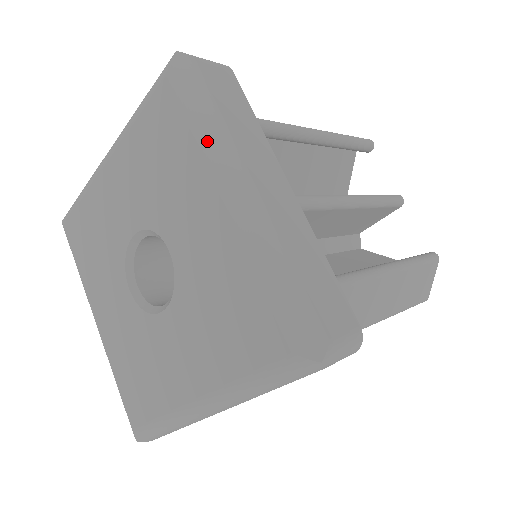
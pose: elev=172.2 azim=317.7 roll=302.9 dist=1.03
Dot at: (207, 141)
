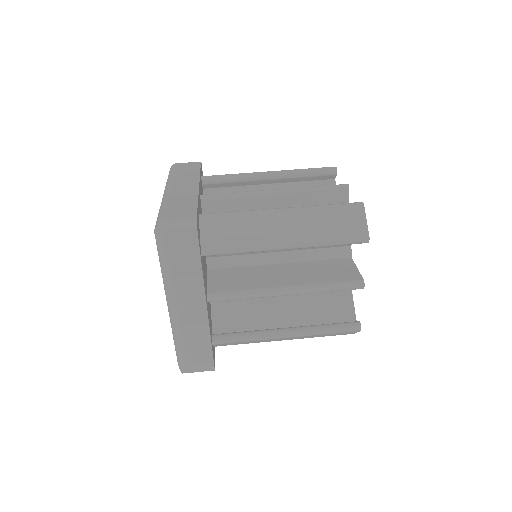
Dot at: (163, 278)
